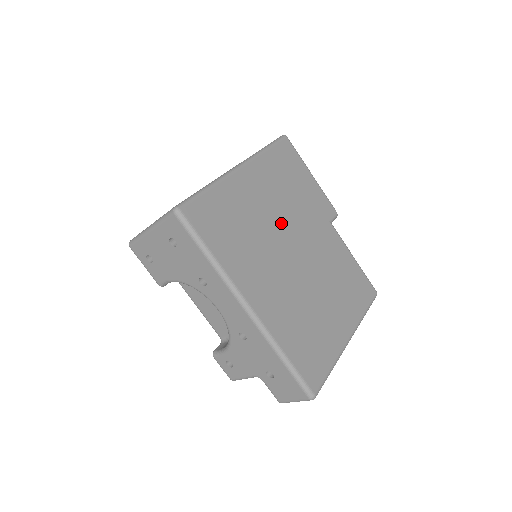
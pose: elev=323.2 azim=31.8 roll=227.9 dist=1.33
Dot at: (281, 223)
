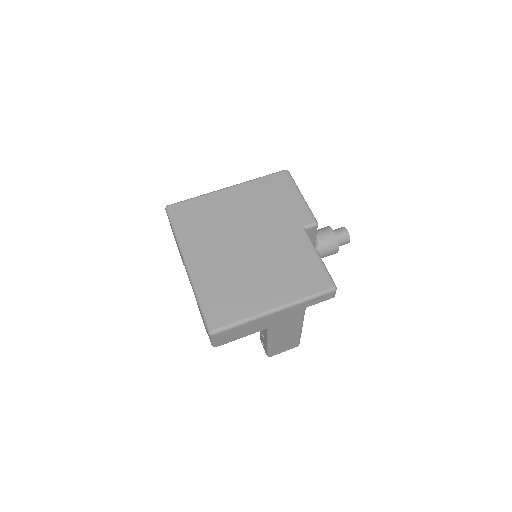
Dot at: (246, 222)
